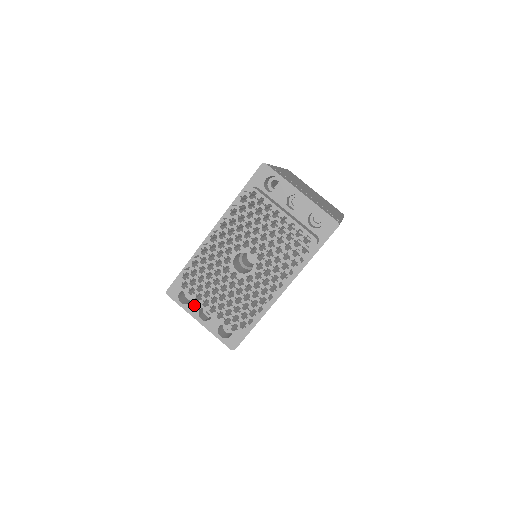
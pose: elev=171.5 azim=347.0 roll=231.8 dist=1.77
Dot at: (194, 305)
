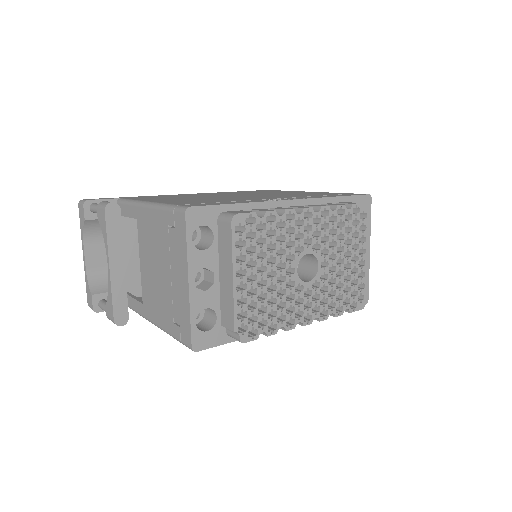
Dot at: (203, 257)
